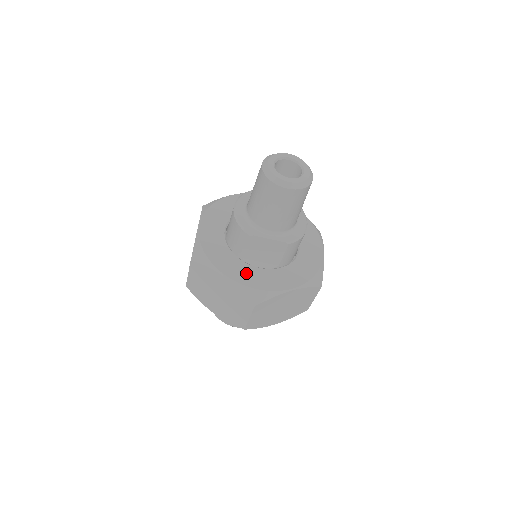
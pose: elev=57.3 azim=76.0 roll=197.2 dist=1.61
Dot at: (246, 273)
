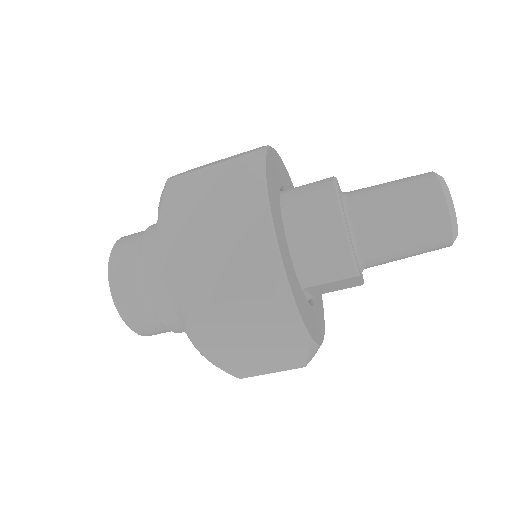
Dot at: (311, 318)
